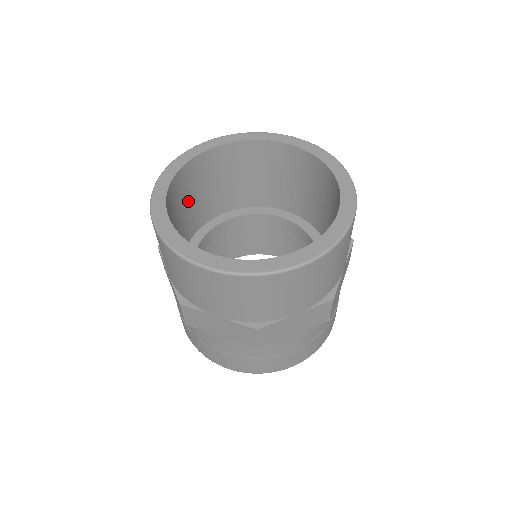
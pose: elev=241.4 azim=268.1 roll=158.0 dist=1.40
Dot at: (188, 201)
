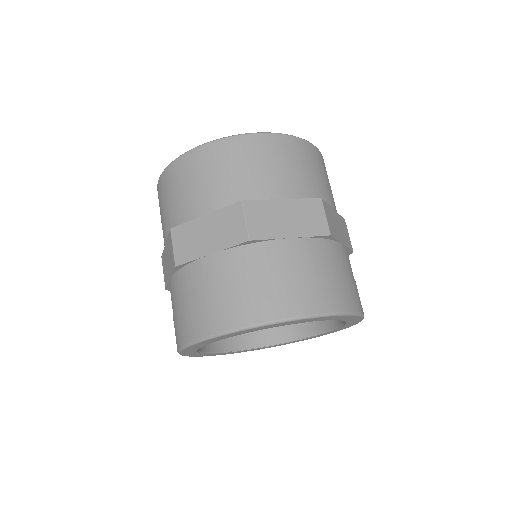
Dot at: occluded
